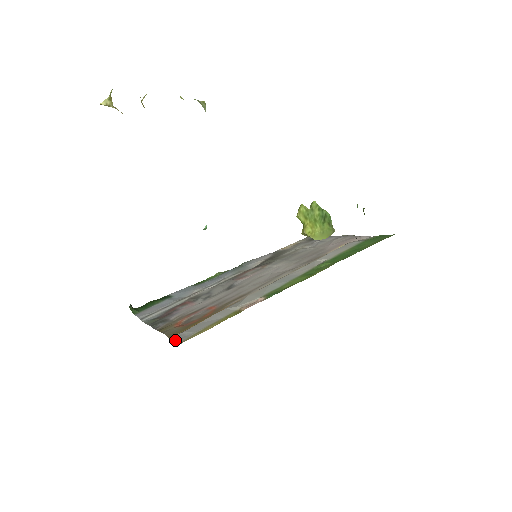
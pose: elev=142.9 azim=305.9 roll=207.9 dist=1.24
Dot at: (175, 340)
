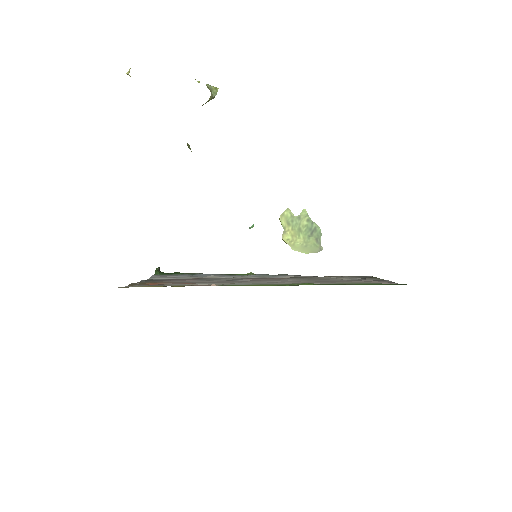
Dot at: occluded
